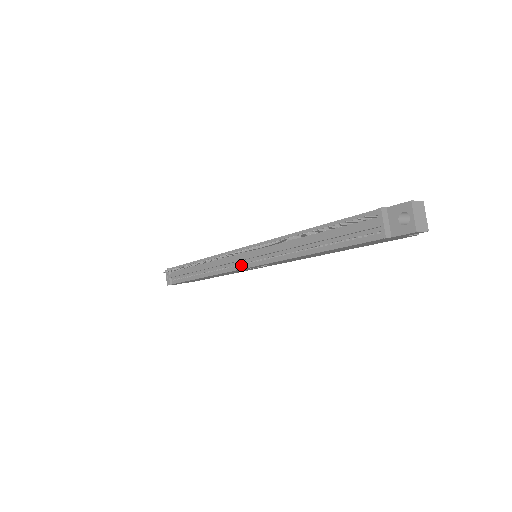
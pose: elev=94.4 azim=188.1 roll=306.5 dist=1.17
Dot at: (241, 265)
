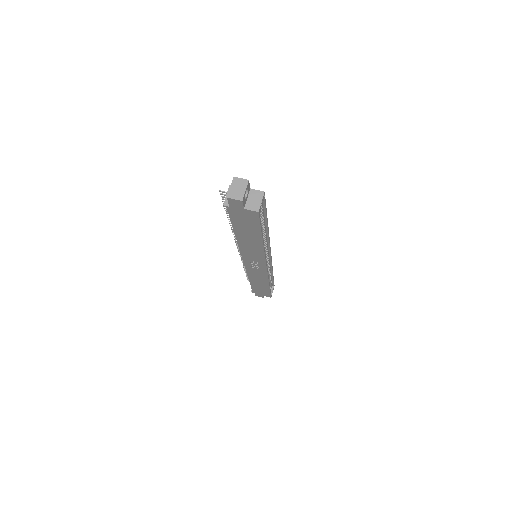
Dot at: occluded
